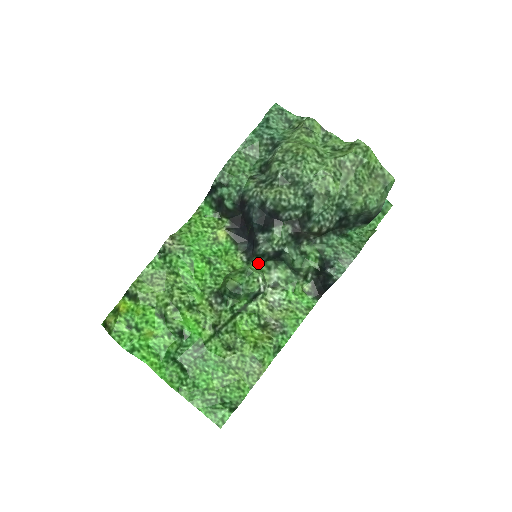
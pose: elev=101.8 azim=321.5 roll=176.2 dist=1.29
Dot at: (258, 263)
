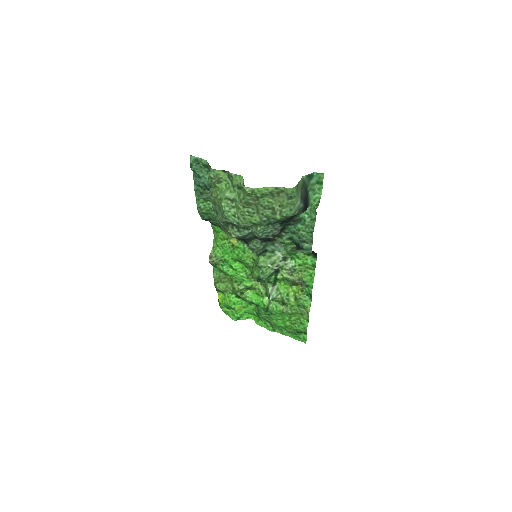
Dot at: (263, 255)
